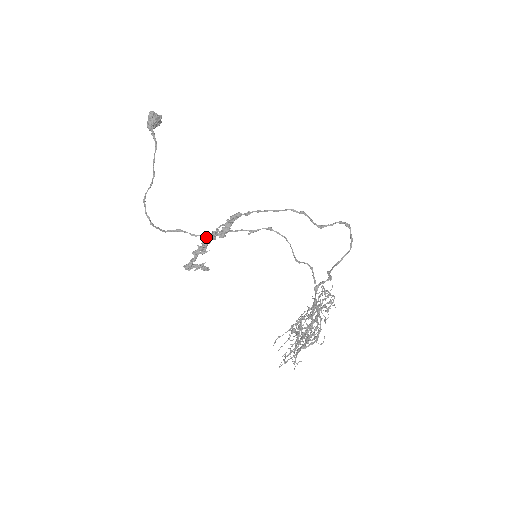
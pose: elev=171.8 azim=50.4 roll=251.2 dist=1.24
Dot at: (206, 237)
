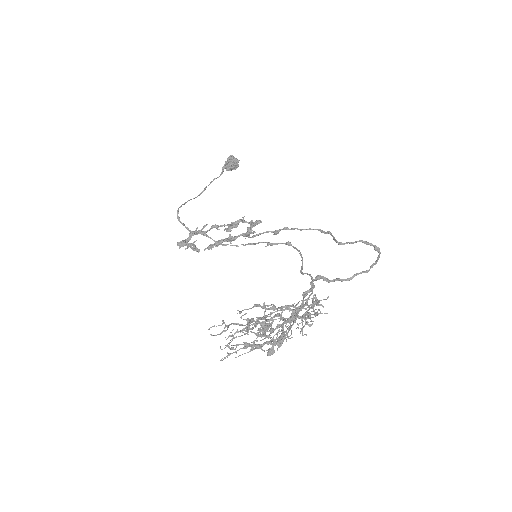
Dot at: occluded
